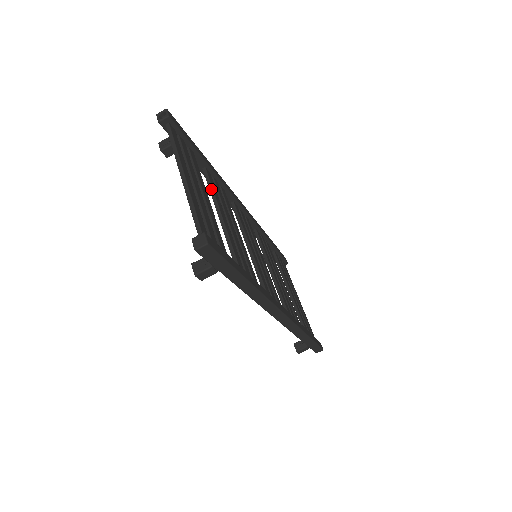
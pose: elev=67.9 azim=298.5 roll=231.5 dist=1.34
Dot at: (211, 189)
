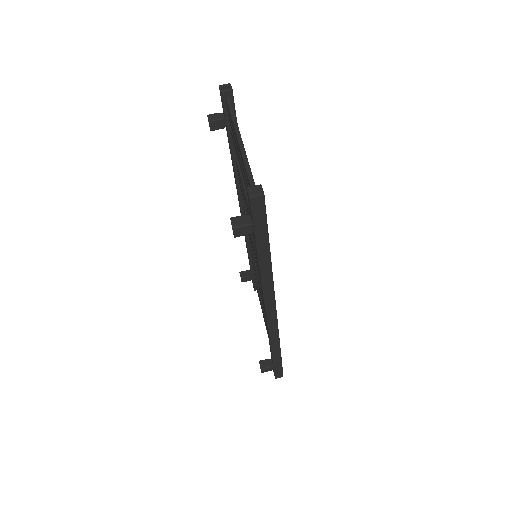
Dot at: occluded
